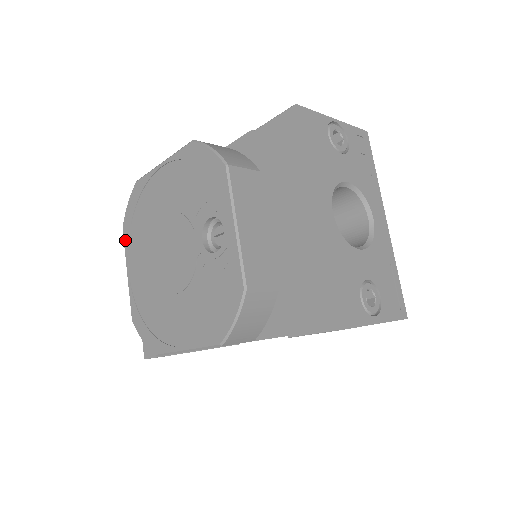
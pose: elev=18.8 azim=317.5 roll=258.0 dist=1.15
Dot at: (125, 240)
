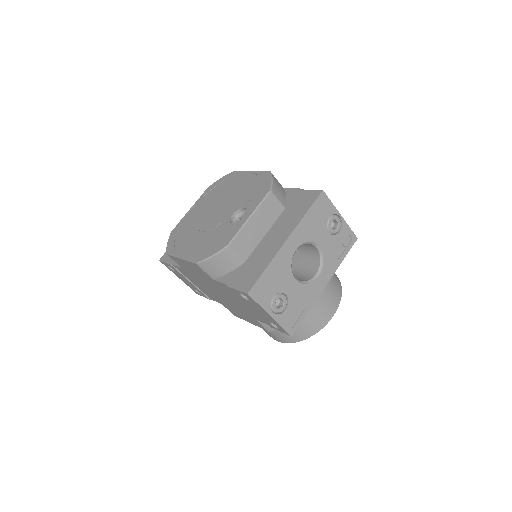
Dot at: (203, 194)
